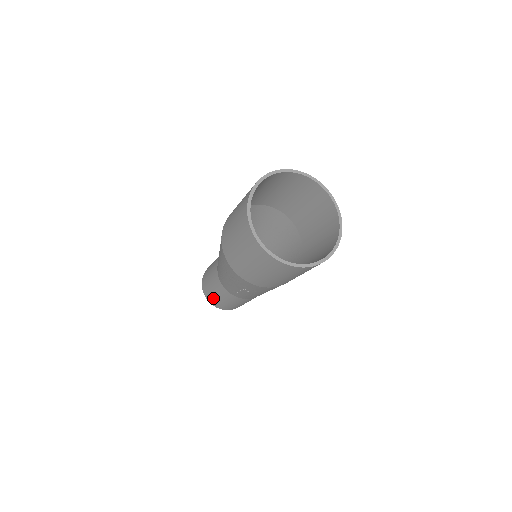
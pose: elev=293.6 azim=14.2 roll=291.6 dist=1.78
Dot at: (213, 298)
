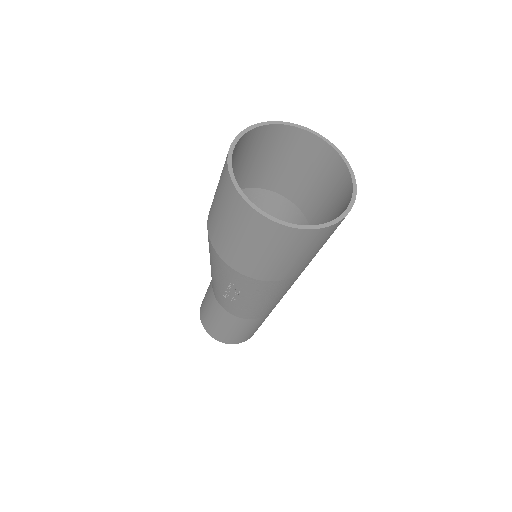
Dot at: (207, 319)
